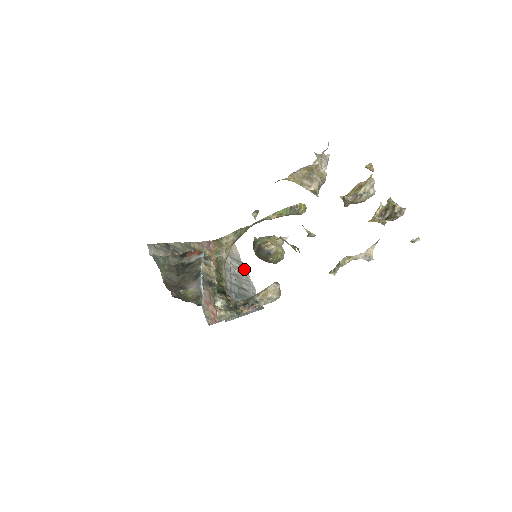
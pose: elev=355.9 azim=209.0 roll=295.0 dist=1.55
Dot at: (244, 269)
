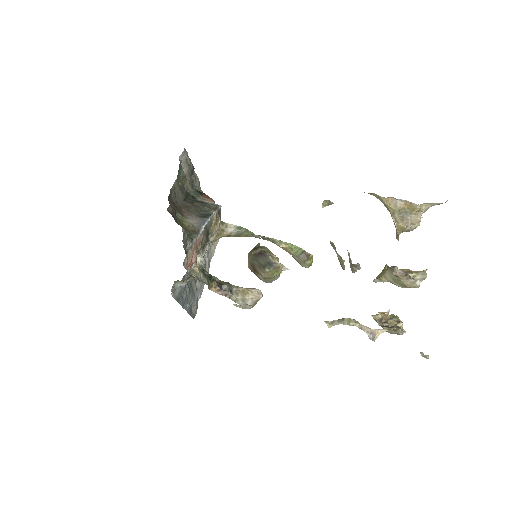
Dot at: (208, 269)
